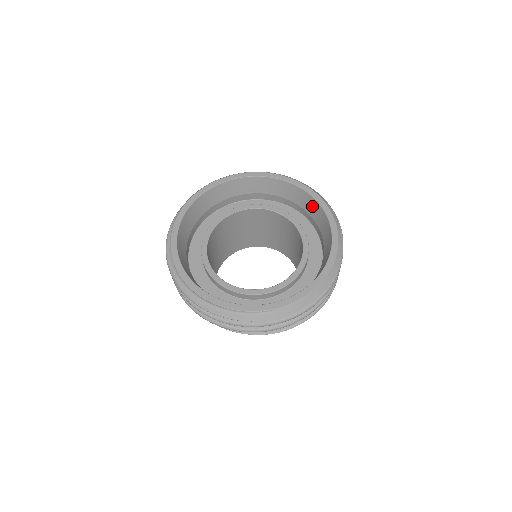
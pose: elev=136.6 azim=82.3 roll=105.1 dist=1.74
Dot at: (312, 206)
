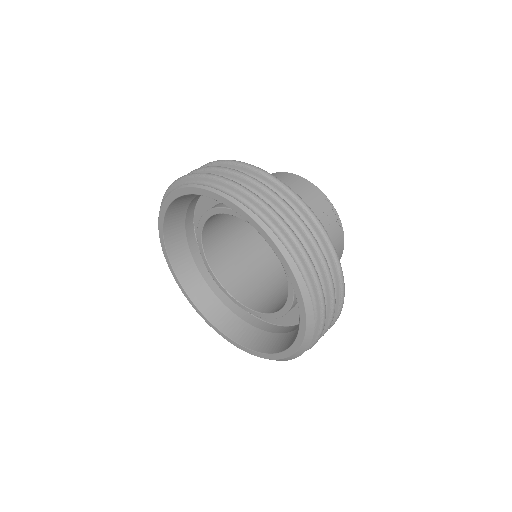
Dot at: occluded
